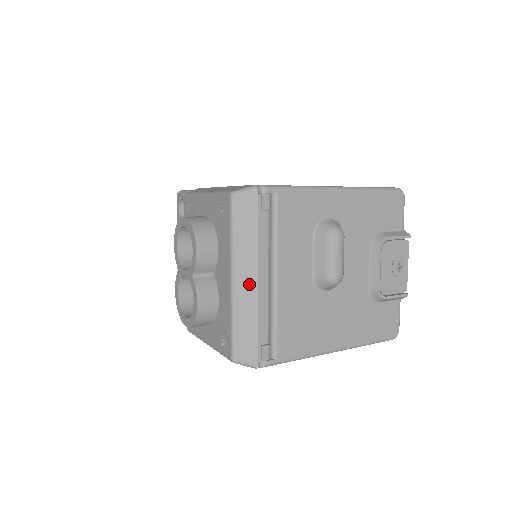
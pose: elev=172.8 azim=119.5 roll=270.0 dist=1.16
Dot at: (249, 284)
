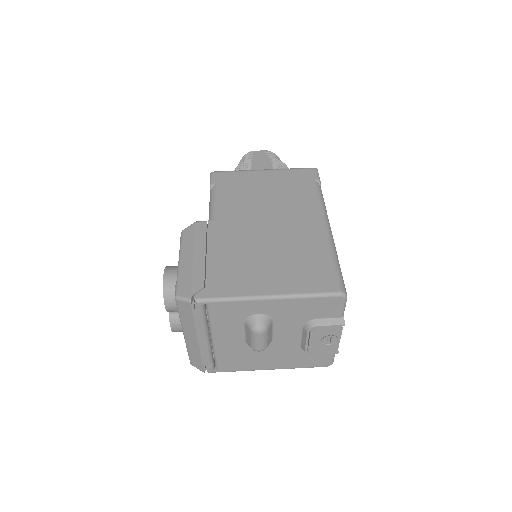
Dot at: (193, 341)
